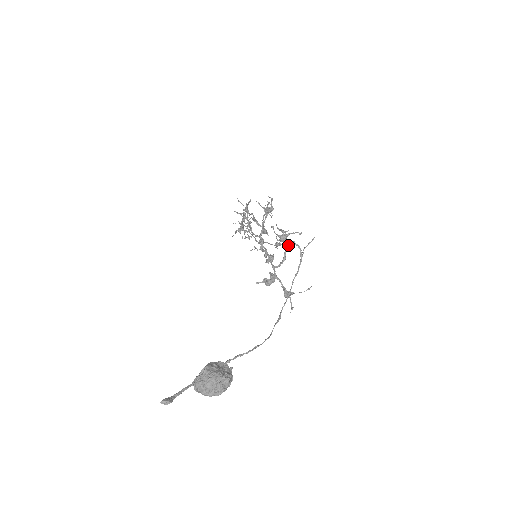
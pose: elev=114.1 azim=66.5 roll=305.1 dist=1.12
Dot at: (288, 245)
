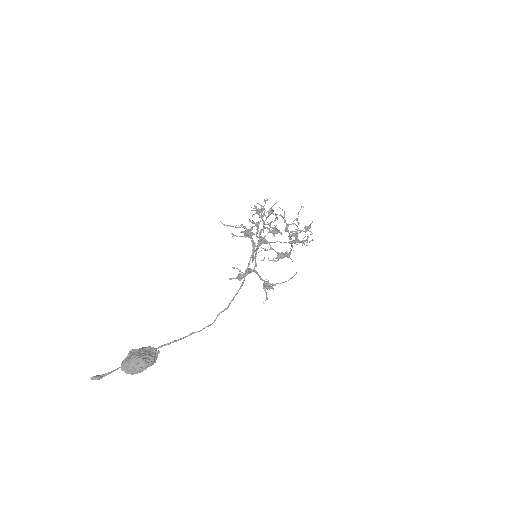
Dot at: occluded
